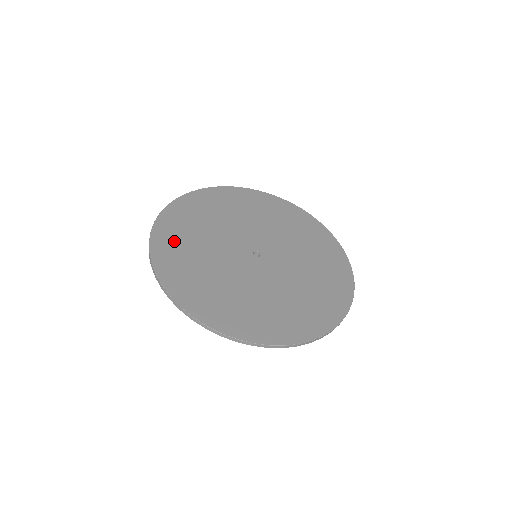
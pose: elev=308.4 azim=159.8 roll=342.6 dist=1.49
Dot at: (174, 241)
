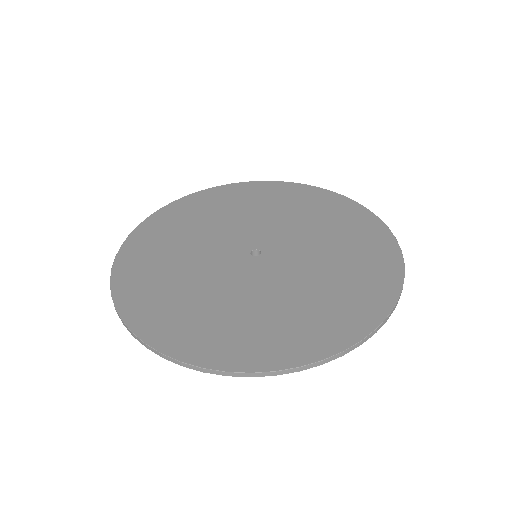
Dot at: (182, 325)
